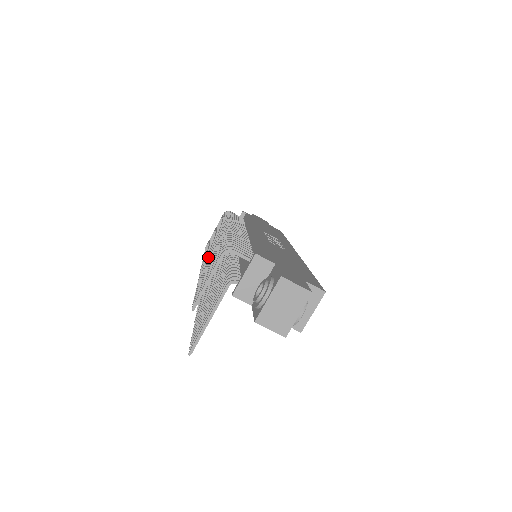
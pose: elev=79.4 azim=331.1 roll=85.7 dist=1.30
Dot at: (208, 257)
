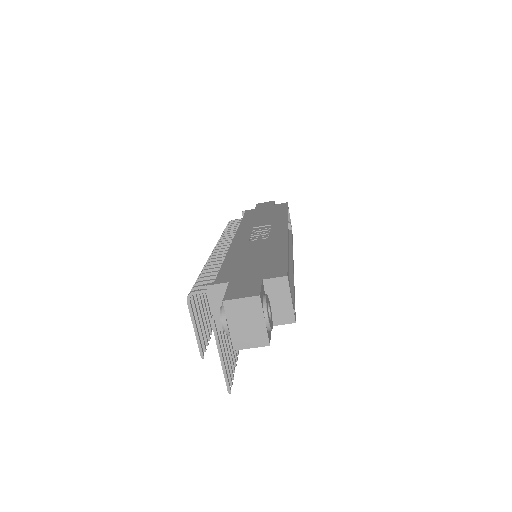
Dot at: occluded
